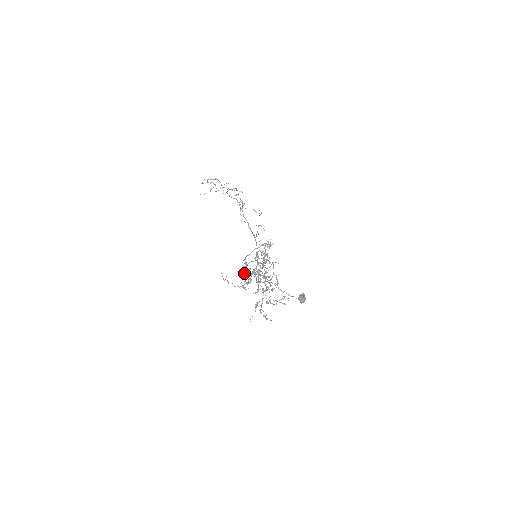
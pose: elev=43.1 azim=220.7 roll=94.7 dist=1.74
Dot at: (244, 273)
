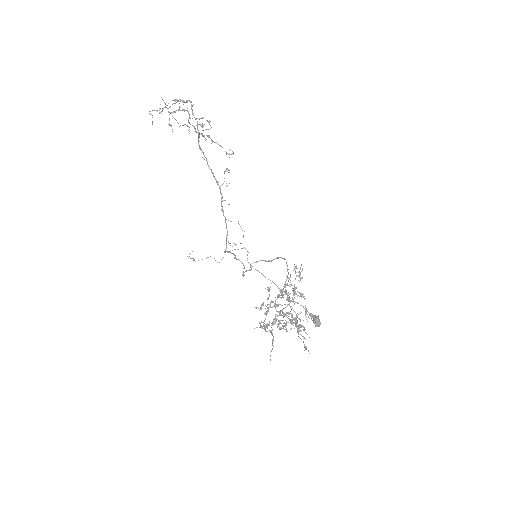
Dot at: occluded
